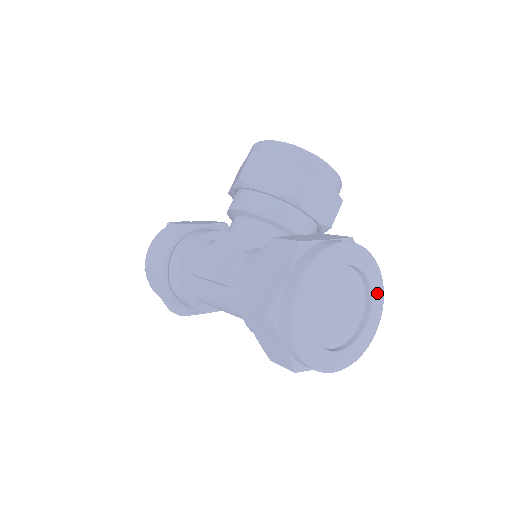
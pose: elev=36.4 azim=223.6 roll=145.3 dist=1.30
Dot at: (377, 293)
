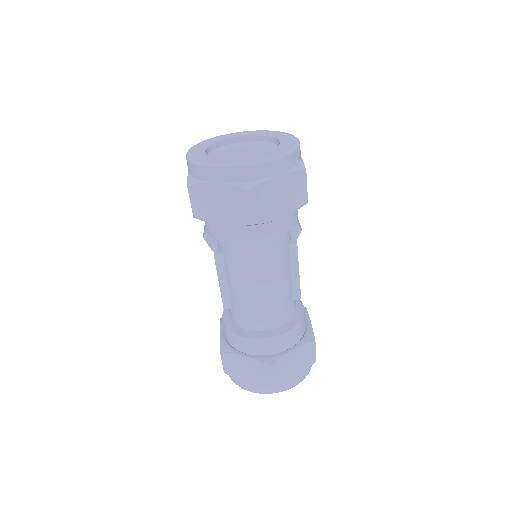
Dot at: (274, 134)
